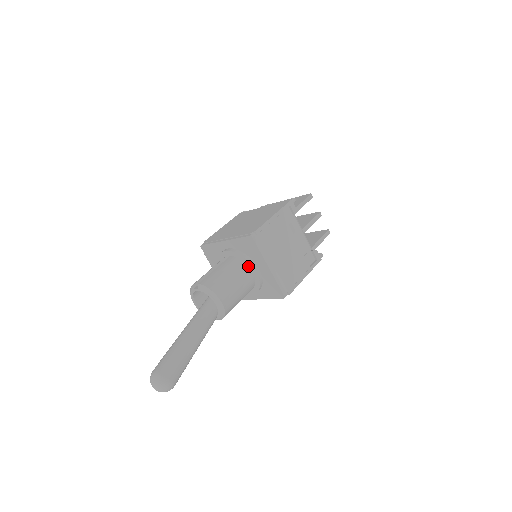
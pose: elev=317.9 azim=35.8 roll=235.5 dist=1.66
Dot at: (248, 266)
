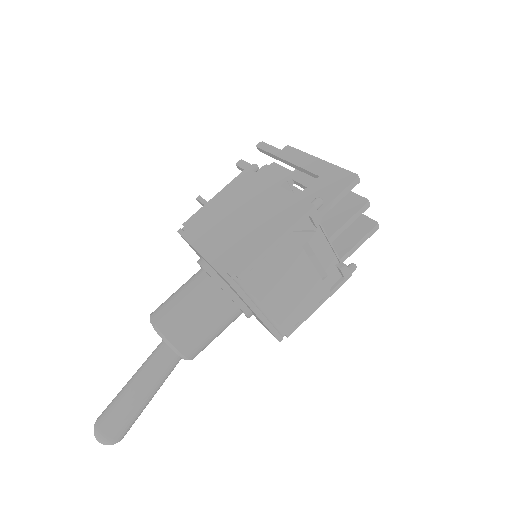
Dot at: (231, 299)
